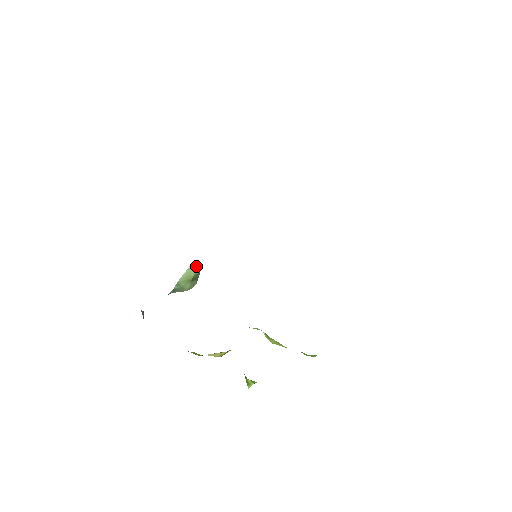
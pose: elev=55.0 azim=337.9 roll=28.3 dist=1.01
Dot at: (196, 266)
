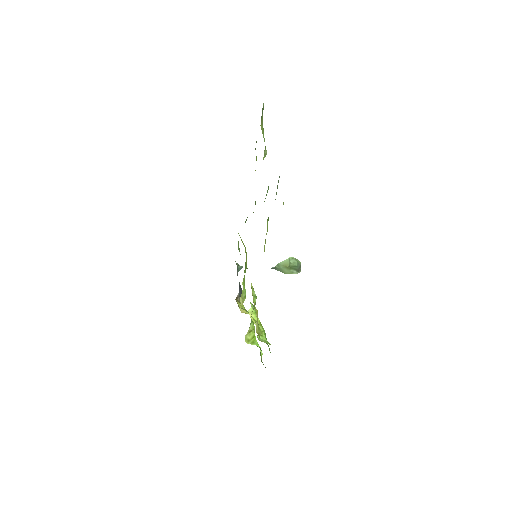
Dot at: (294, 260)
